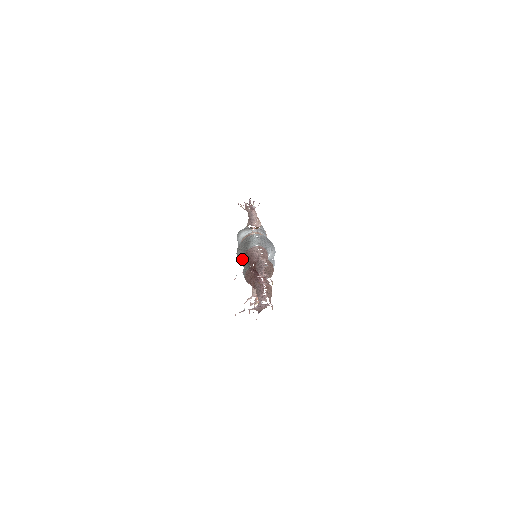
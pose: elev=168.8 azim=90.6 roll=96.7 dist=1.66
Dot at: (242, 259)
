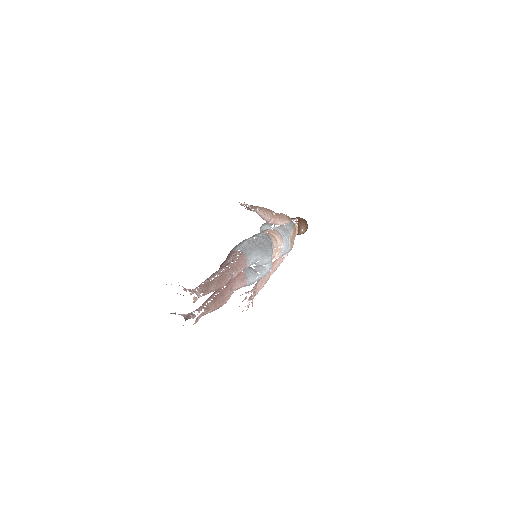
Dot at: occluded
